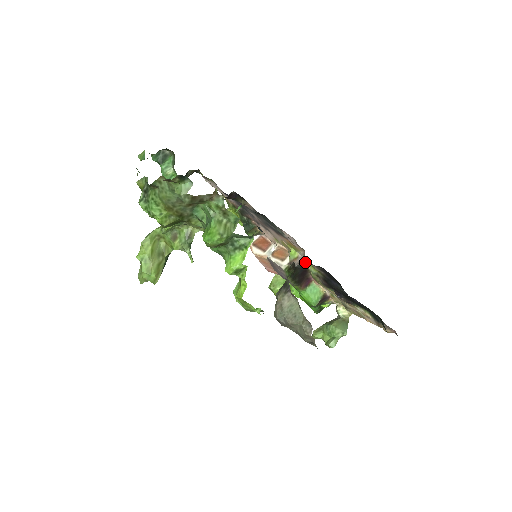
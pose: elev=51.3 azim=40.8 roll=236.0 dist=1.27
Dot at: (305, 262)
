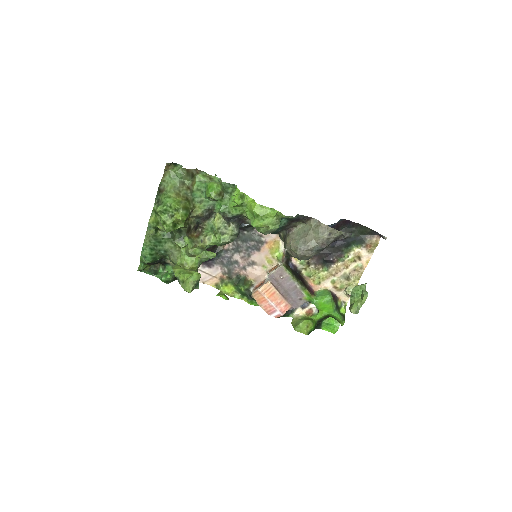
Dot at: (292, 261)
